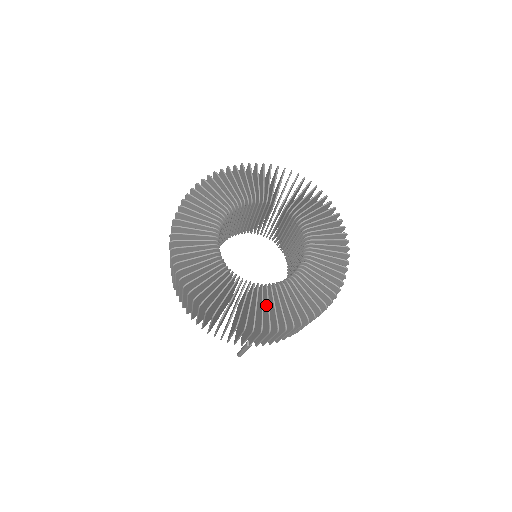
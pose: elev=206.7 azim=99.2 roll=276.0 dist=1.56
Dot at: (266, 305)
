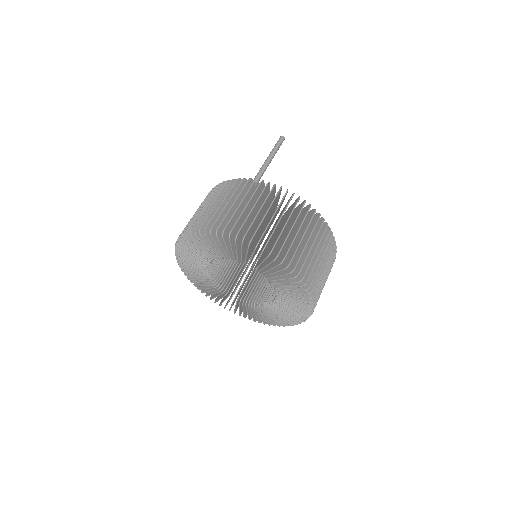
Dot at: occluded
